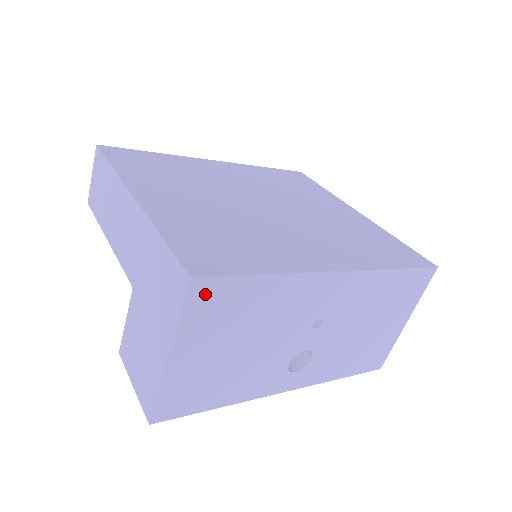
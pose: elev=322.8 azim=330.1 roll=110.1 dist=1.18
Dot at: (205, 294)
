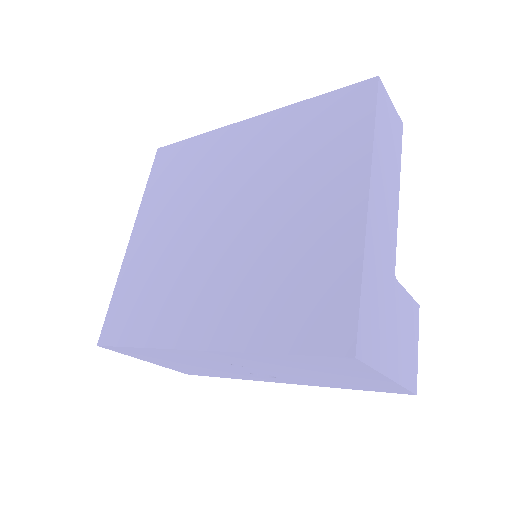
Dot at: (117, 350)
